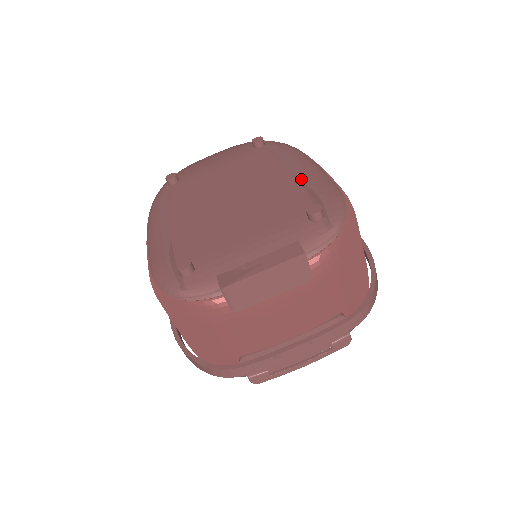
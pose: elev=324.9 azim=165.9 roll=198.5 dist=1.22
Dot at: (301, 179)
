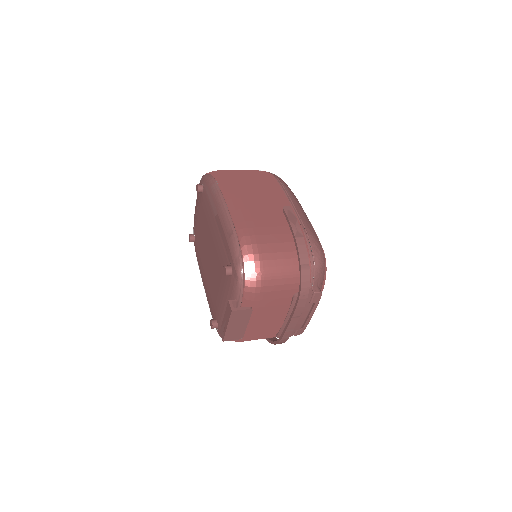
Dot at: (220, 229)
